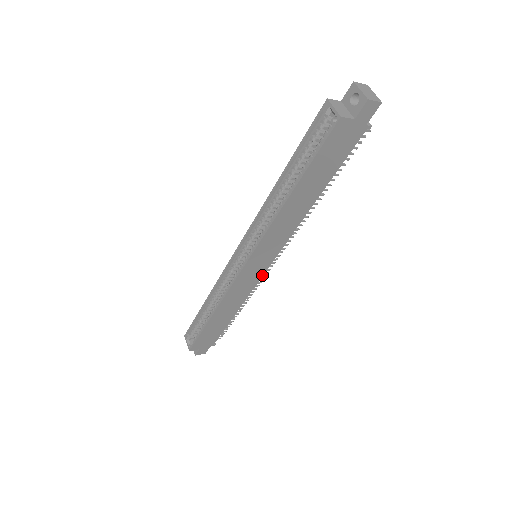
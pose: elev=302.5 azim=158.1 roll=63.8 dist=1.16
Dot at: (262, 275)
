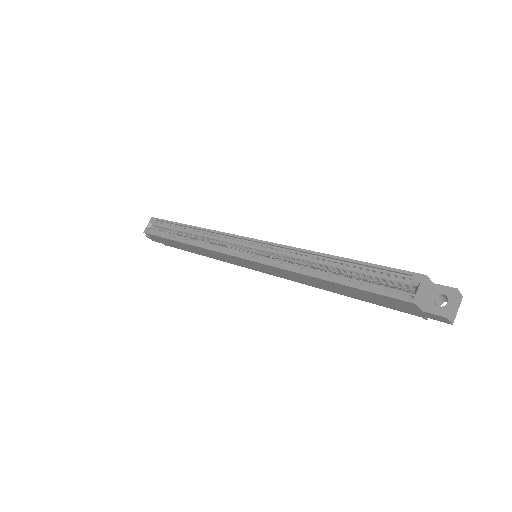
Dot at: (245, 267)
